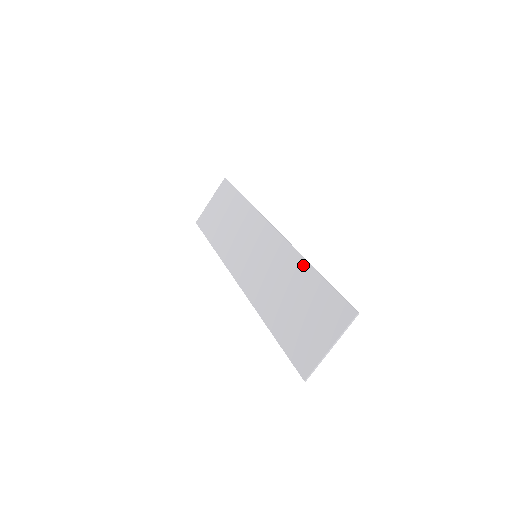
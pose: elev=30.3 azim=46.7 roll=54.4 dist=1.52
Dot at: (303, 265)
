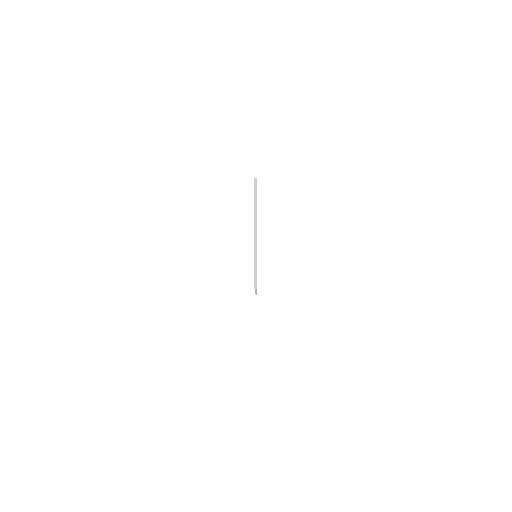
Dot at: occluded
